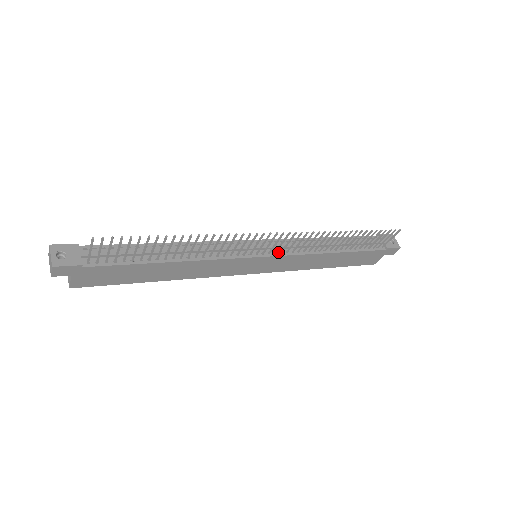
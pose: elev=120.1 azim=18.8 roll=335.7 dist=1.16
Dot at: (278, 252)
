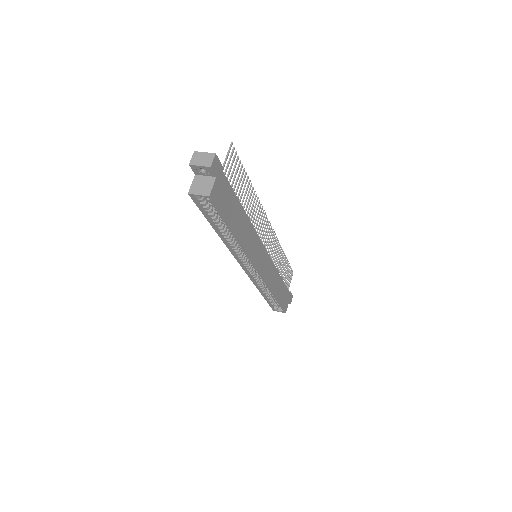
Dot at: occluded
